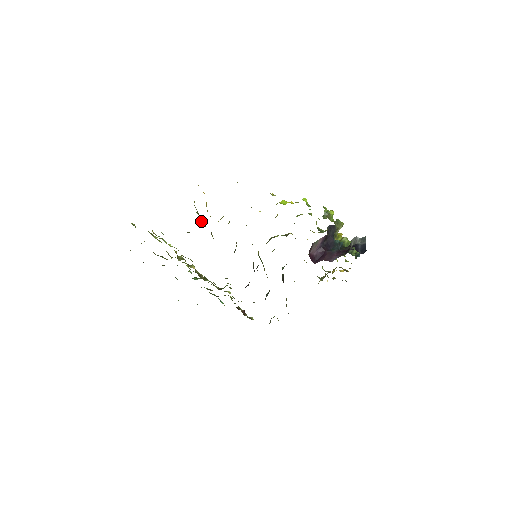
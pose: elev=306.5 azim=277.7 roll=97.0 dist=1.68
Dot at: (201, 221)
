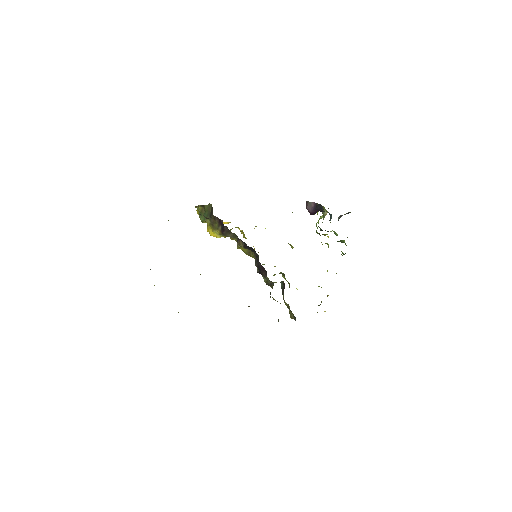
Dot at: (206, 220)
